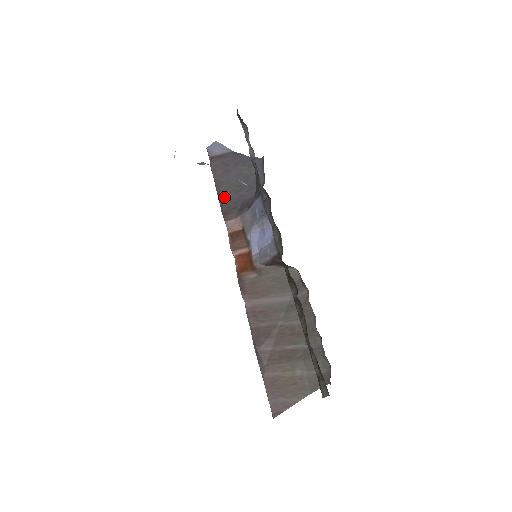
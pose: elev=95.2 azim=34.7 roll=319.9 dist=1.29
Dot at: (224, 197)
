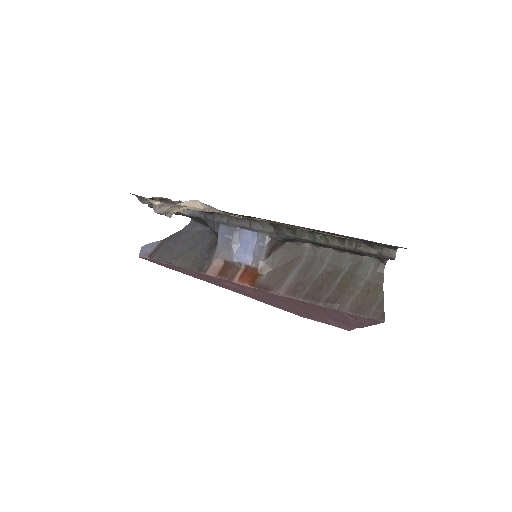
Dot at: (188, 262)
